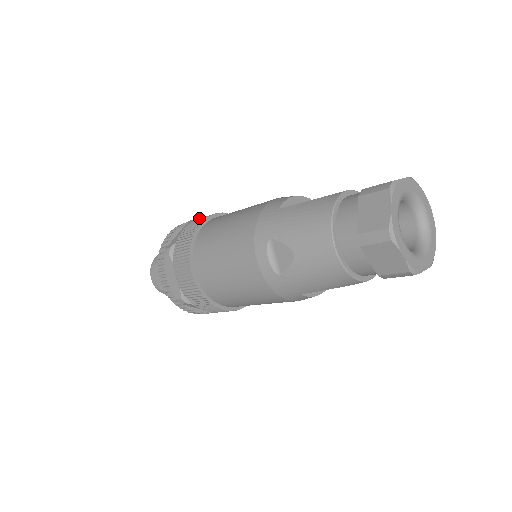
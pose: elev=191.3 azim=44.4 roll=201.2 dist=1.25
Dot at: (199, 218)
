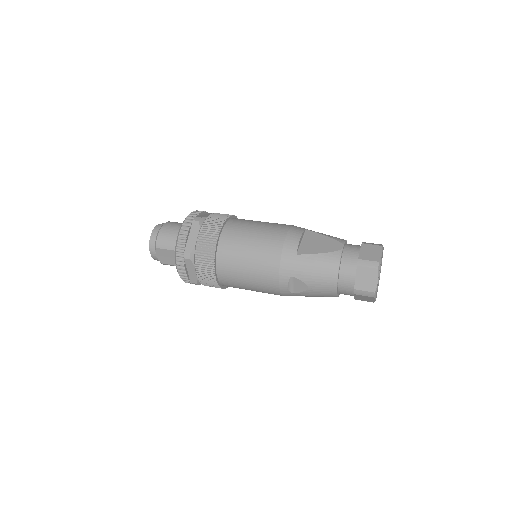
Dot at: (201, 217)
